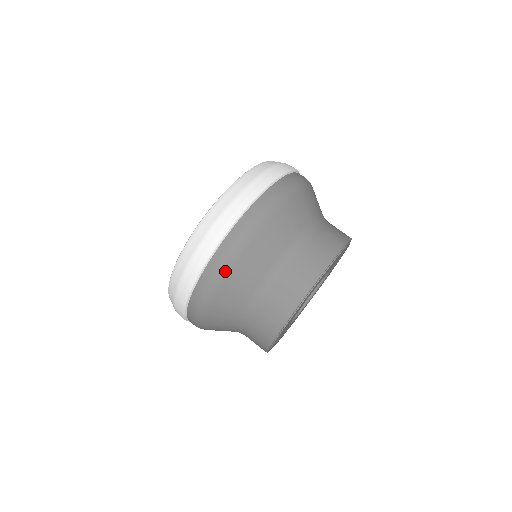
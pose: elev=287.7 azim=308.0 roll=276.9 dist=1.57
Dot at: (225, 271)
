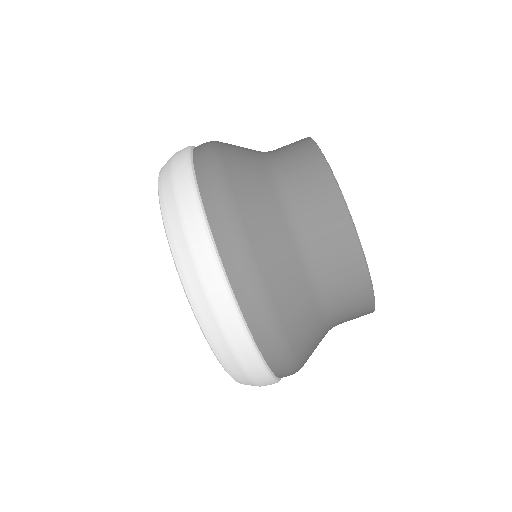
Dot at: occluded
